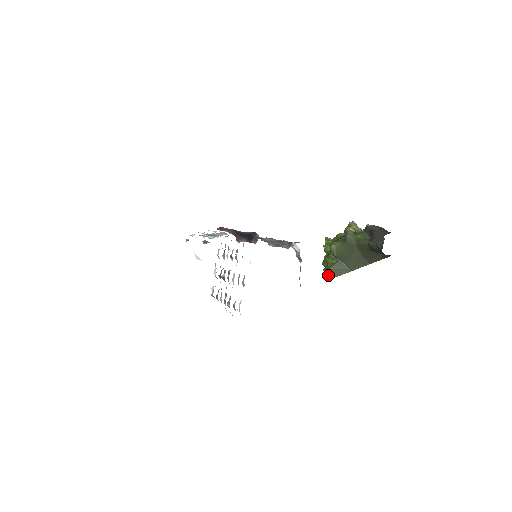
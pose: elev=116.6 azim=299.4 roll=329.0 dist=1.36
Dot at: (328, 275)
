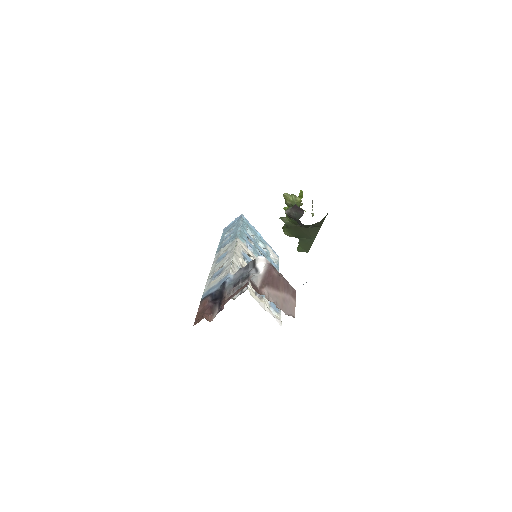
Dot at: occluded
